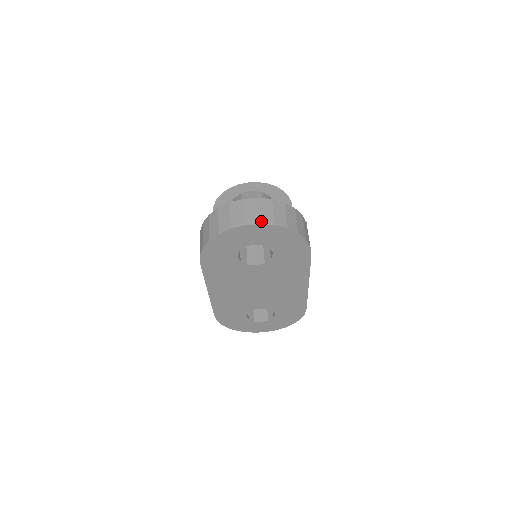
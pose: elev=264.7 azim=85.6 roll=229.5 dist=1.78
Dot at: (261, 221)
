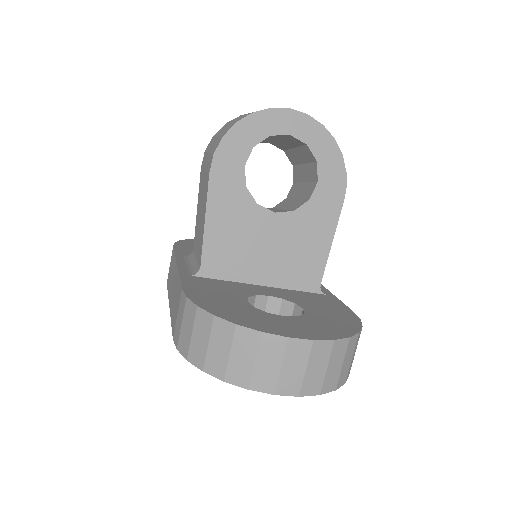
Dot at: (302, 391)
